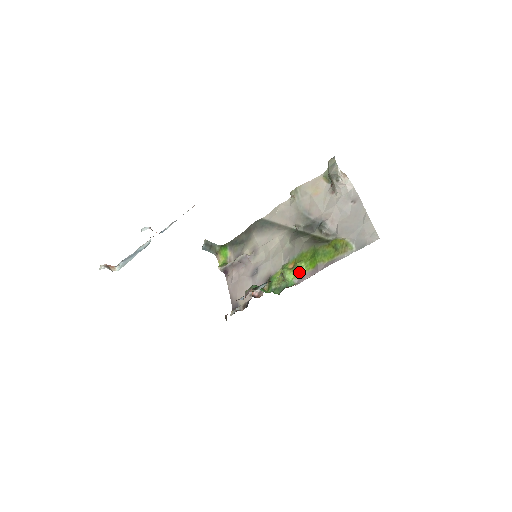
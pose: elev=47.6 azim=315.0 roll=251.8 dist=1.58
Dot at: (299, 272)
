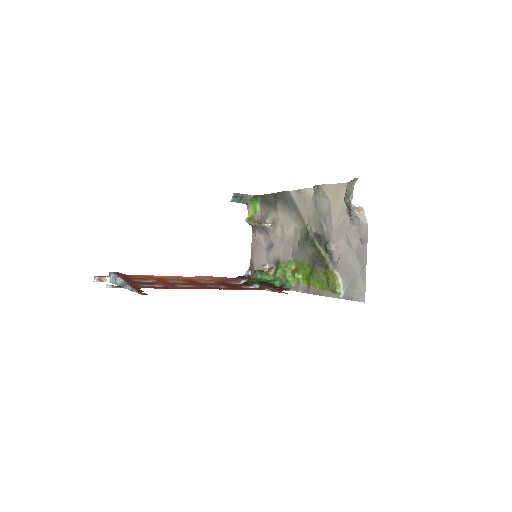
Dot at: (297, 279)
